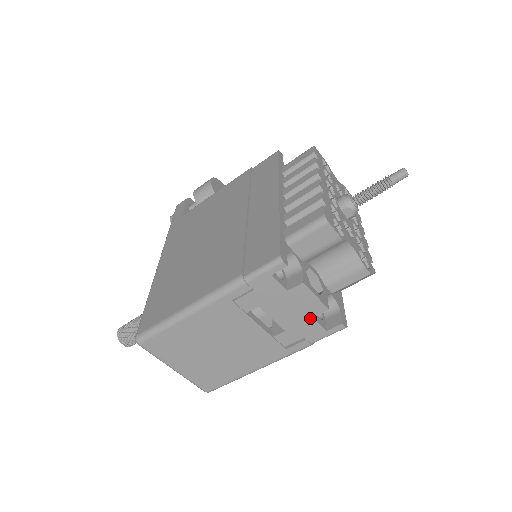
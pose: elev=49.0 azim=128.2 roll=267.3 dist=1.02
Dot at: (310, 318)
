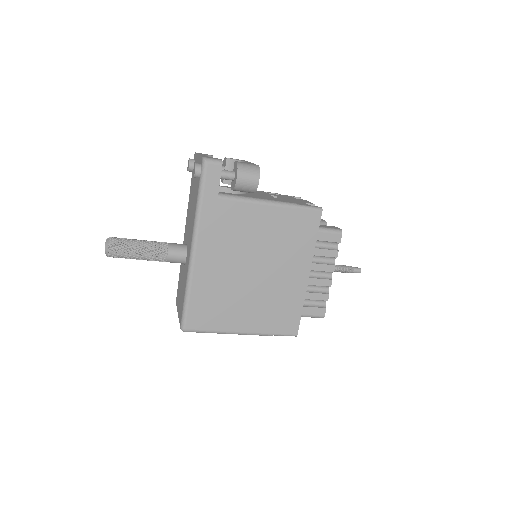
Dot at: occluded
